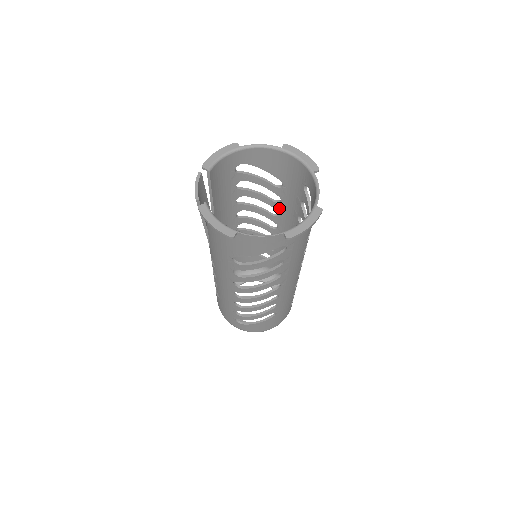
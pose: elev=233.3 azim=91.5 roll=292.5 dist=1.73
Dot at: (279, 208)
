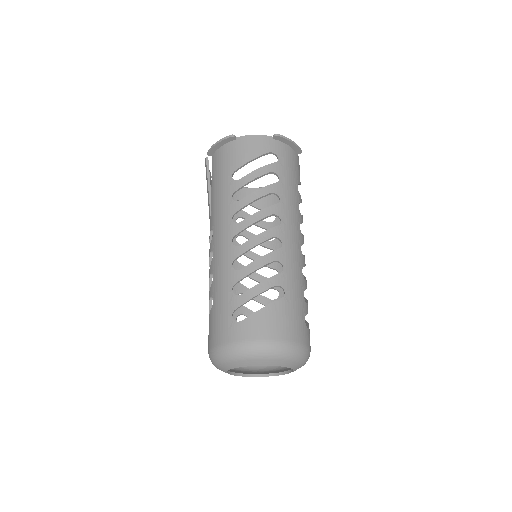
Dot at: (276, 245)
